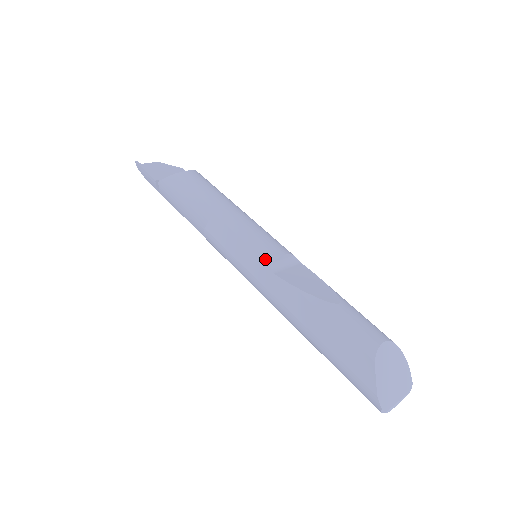
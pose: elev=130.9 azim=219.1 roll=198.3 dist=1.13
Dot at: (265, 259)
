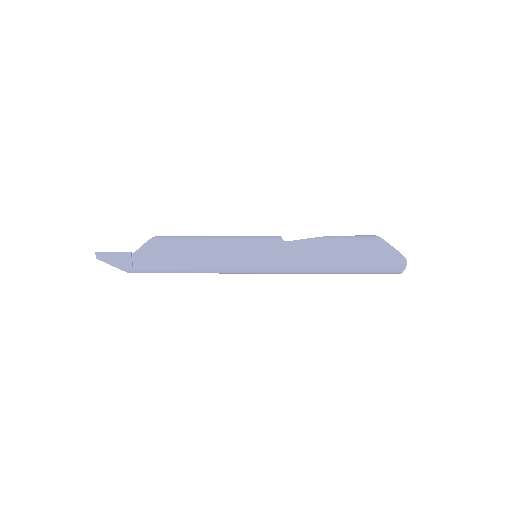
Dot at: (275, 238)
